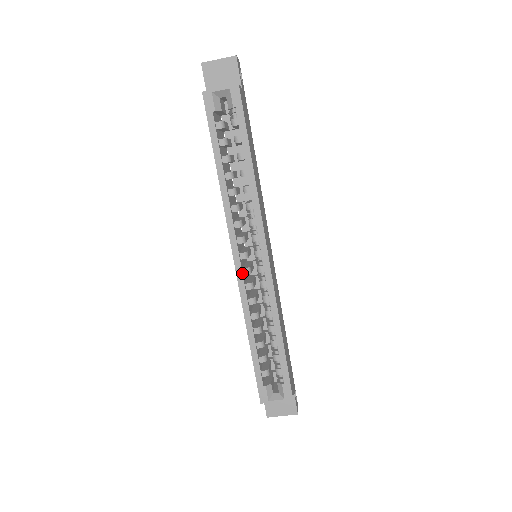
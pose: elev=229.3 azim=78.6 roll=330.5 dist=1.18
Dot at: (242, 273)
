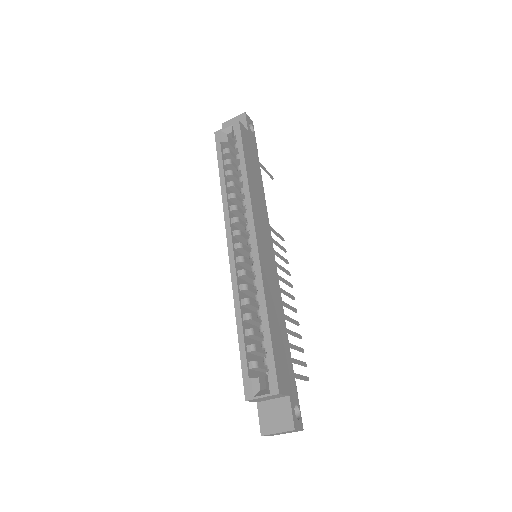
Dot at: (234, 260)
